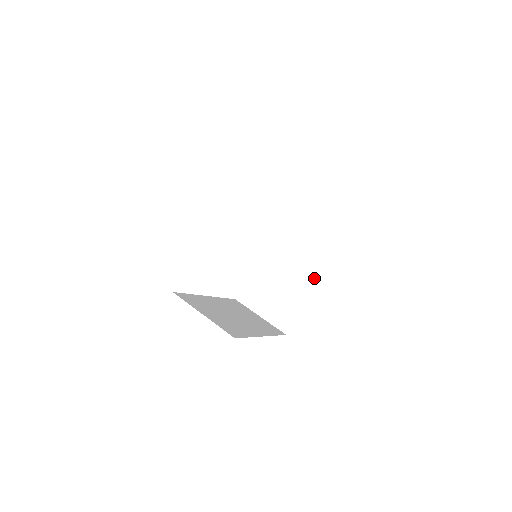
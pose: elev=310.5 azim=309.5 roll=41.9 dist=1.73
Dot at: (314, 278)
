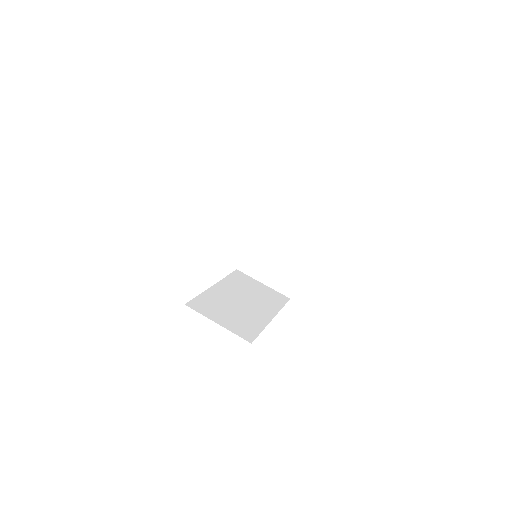
Dot at: (311, 250)
